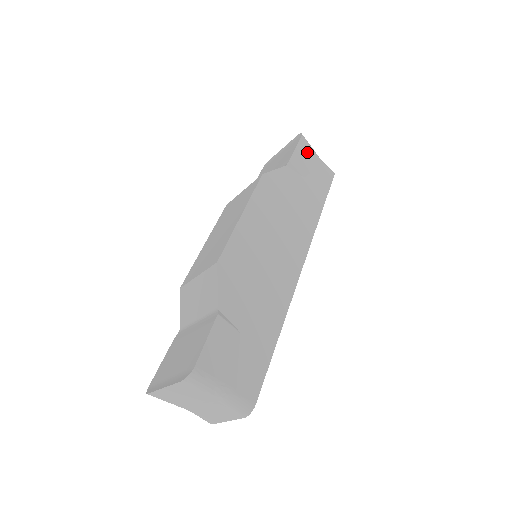
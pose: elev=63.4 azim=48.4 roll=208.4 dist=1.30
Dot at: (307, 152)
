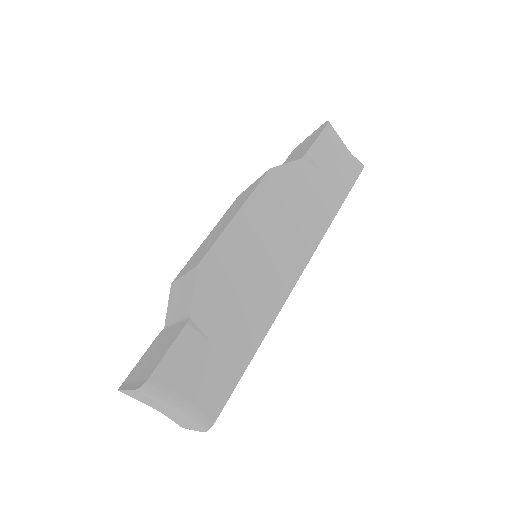
Dot at: (332, 143)
